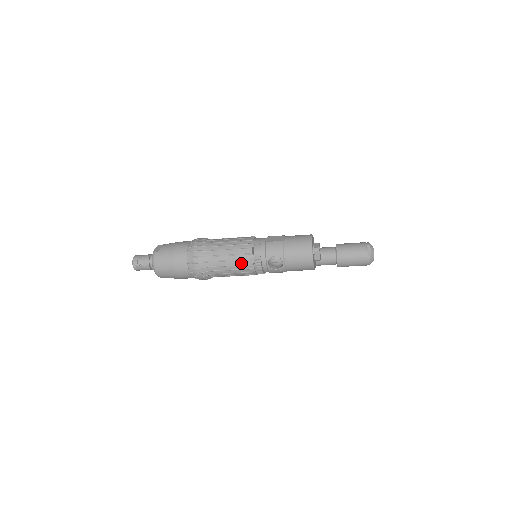
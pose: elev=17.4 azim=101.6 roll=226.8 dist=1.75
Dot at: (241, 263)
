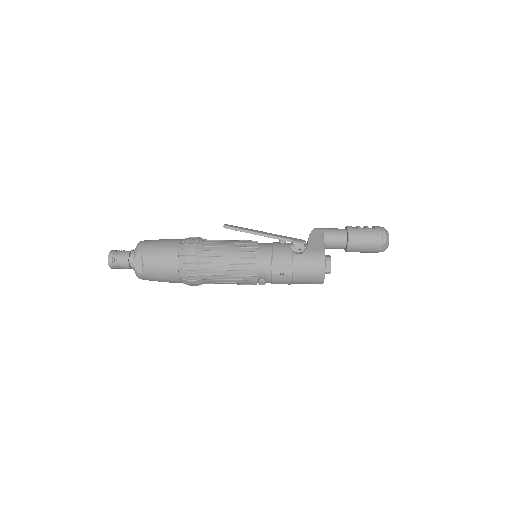
Dot at: (243, 284)
